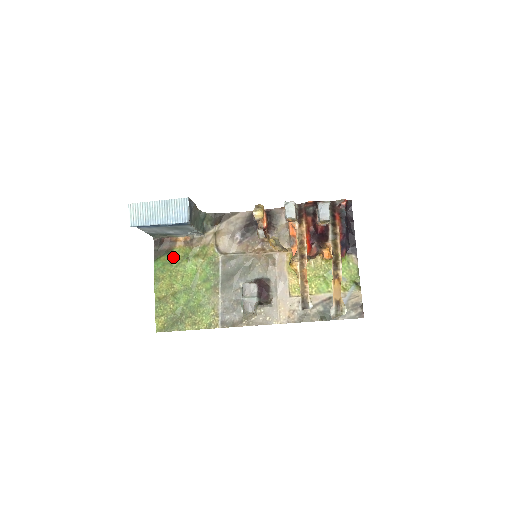
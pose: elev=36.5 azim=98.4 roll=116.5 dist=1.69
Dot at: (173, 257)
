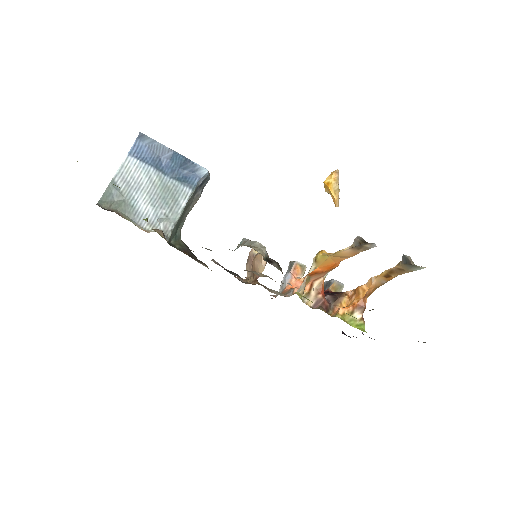
Dot at: occluded
